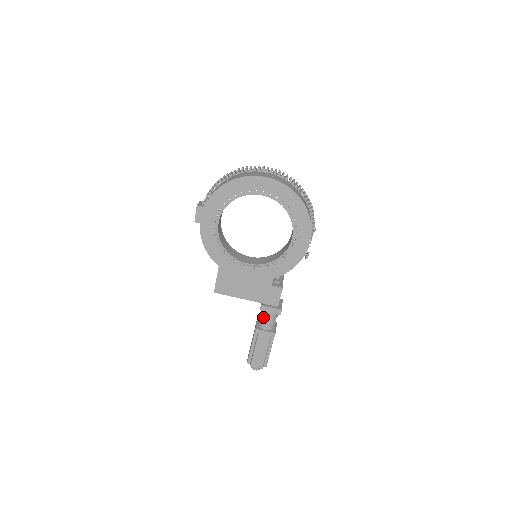
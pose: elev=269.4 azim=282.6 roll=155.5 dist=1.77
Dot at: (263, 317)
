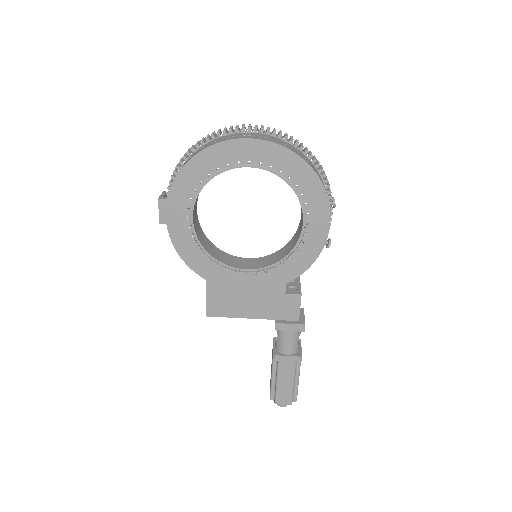
Dot at: (281, 338)
